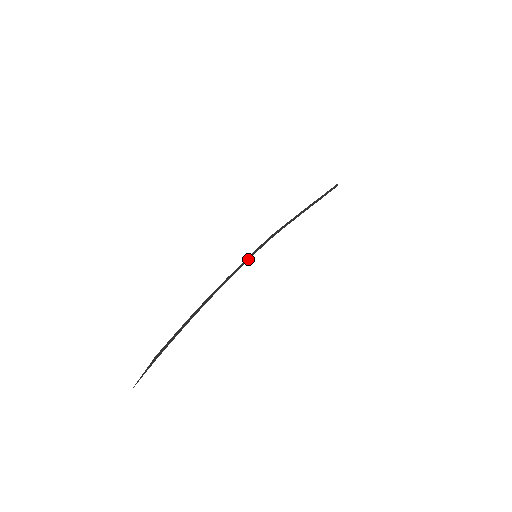
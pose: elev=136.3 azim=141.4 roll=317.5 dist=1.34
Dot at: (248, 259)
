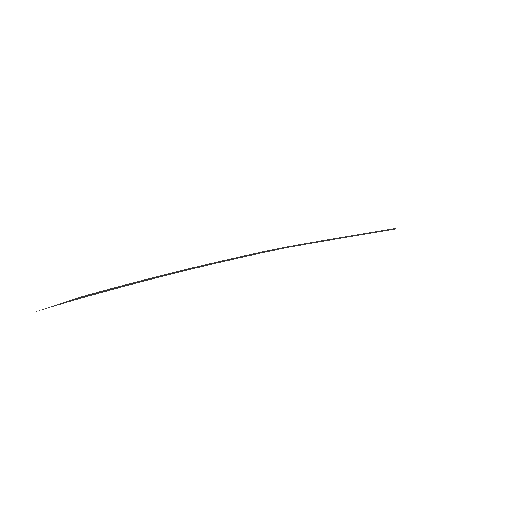
Dot at: occluded
